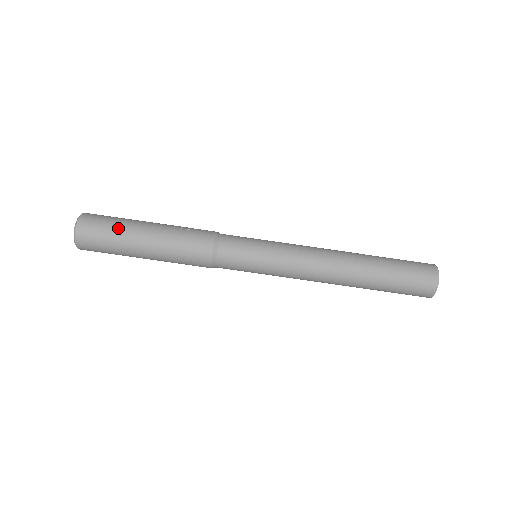
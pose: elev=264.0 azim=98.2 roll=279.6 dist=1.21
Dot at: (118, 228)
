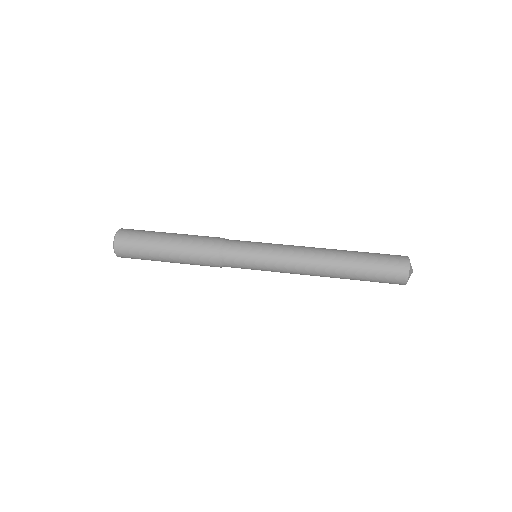
Dot at: occluded
